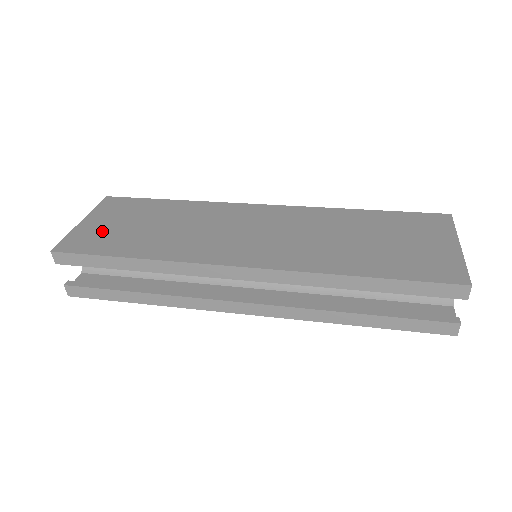
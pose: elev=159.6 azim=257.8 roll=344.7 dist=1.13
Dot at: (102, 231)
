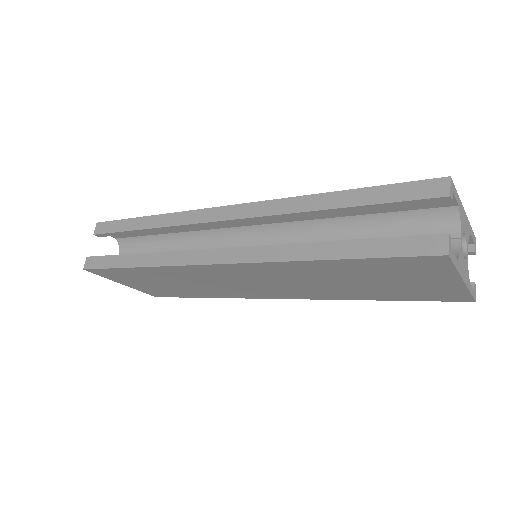
Dot at: occluded
